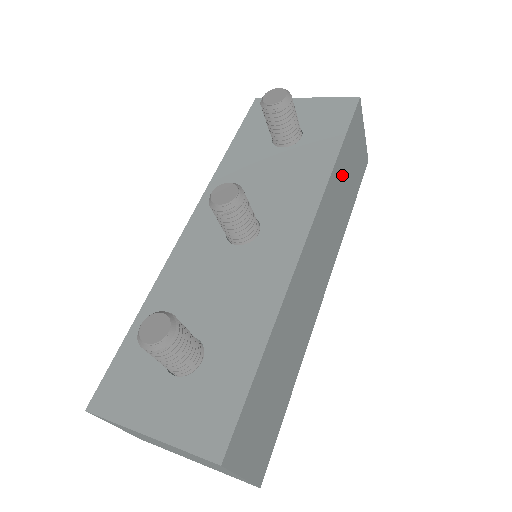
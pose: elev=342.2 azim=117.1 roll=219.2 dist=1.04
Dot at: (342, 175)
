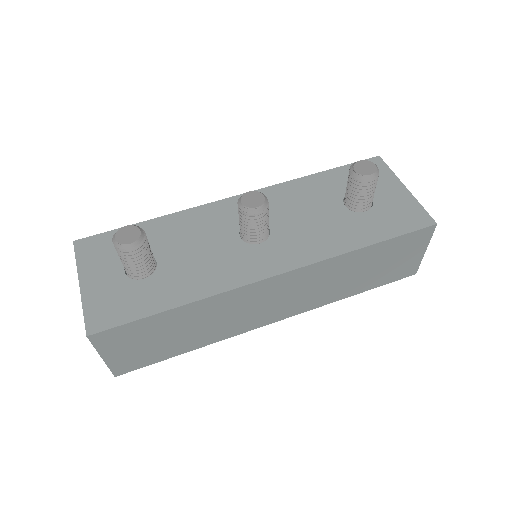
Dot at: (362, 262)
